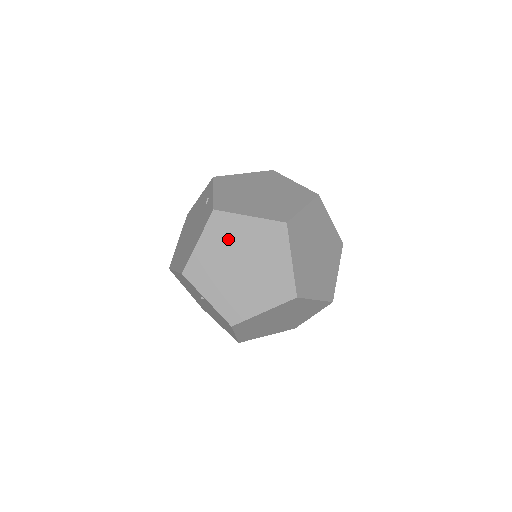
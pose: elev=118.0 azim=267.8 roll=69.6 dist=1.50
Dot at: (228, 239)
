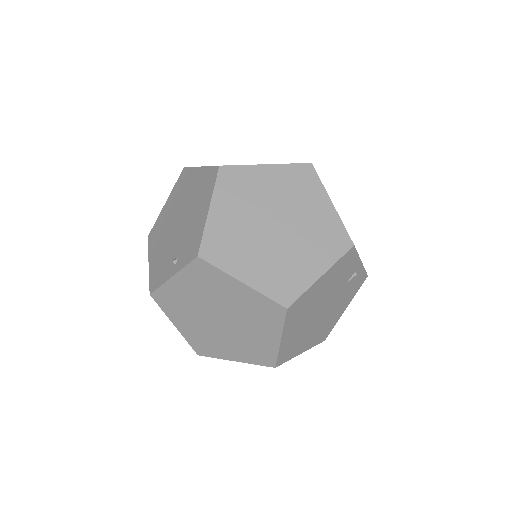
Dot at: occluded
